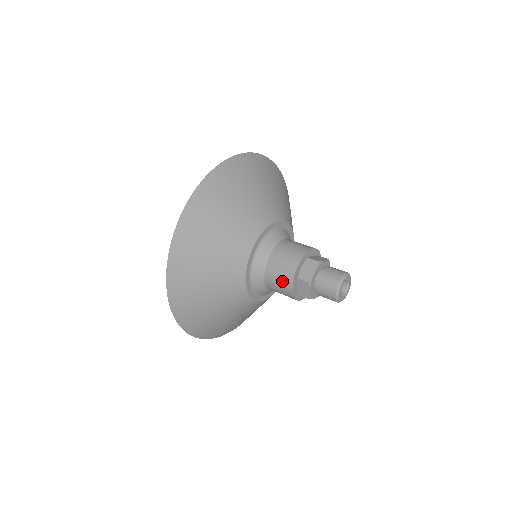
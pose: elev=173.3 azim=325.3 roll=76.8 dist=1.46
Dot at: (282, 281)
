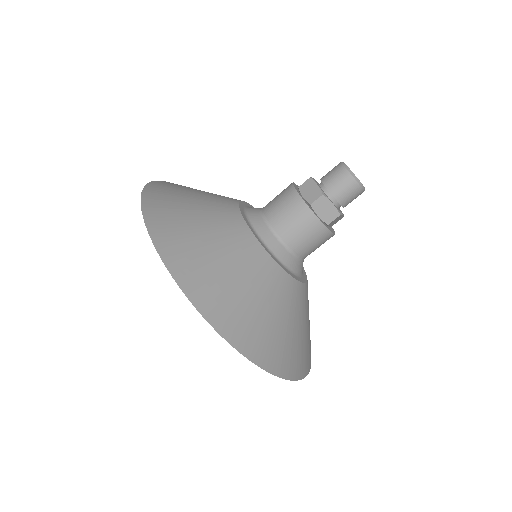
Dot at: (321, 243)
